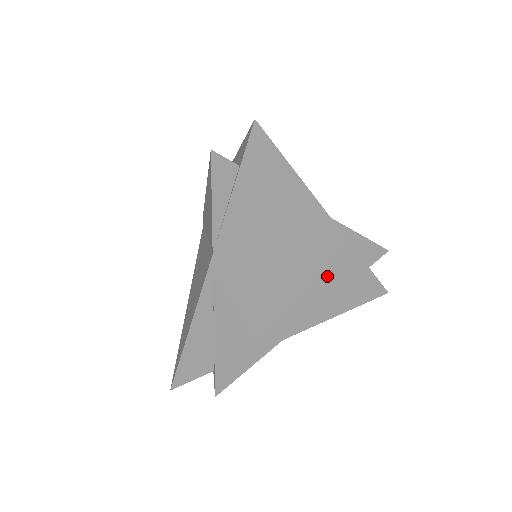
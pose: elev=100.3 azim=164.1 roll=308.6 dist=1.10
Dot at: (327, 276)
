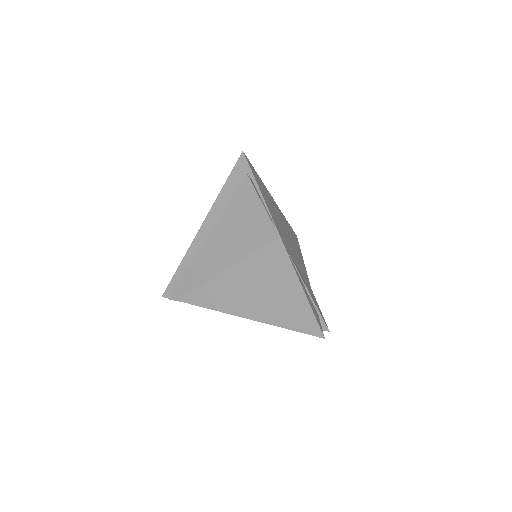
Dot at: (290, 235)
